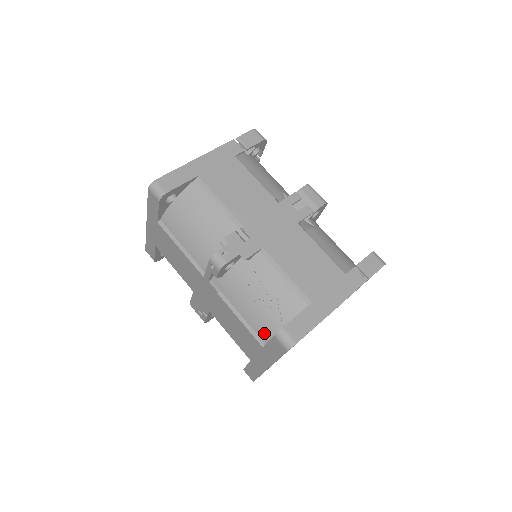
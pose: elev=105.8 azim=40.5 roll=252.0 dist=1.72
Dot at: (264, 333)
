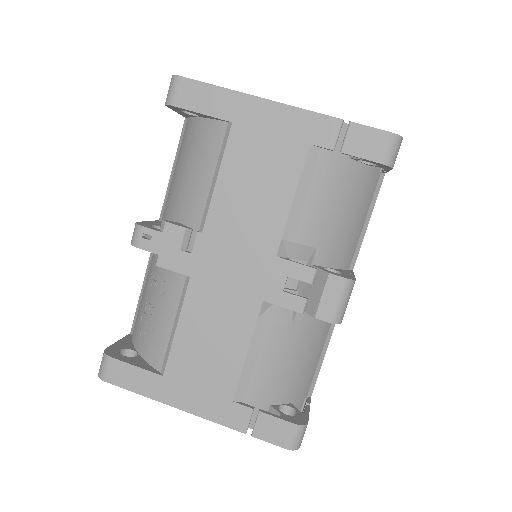
Dot at: (135, 329)
